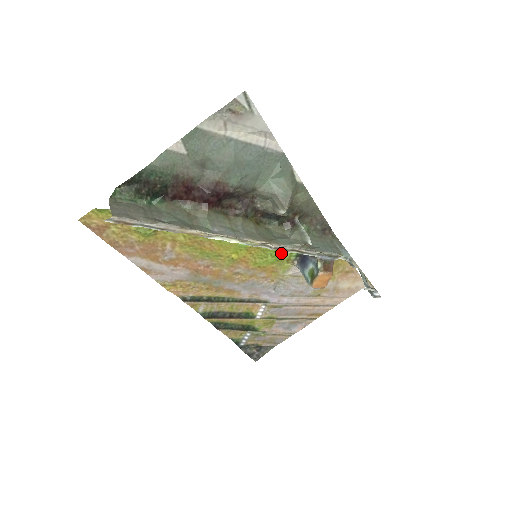
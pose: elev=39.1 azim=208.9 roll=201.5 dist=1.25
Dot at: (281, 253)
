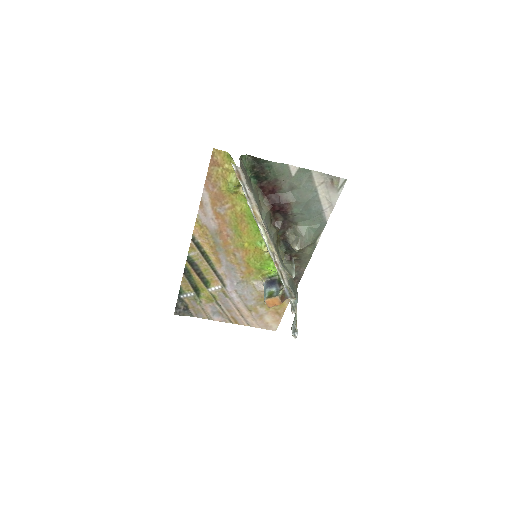
Dot at: (266, 268)
